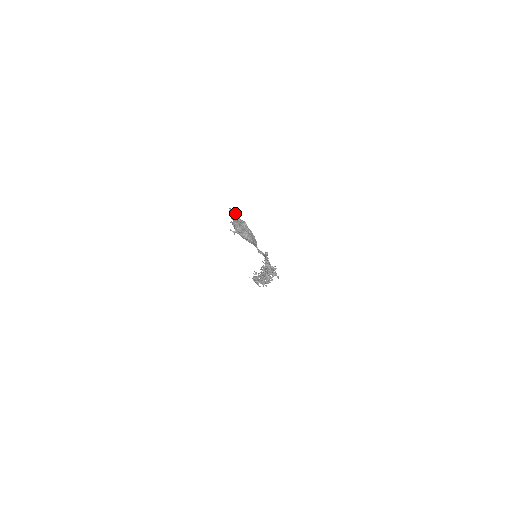
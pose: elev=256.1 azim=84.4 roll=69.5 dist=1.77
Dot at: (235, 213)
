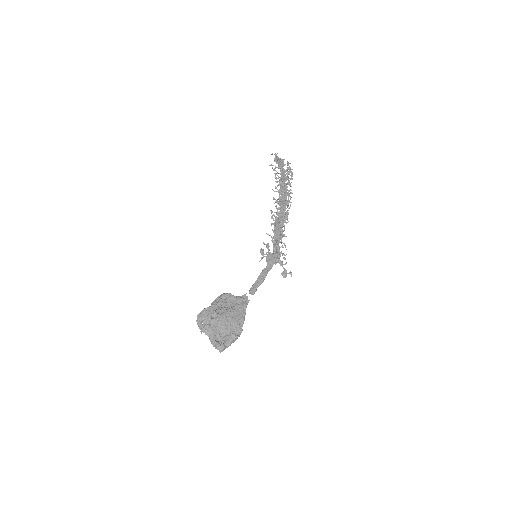
Dot at: (205, 329)
